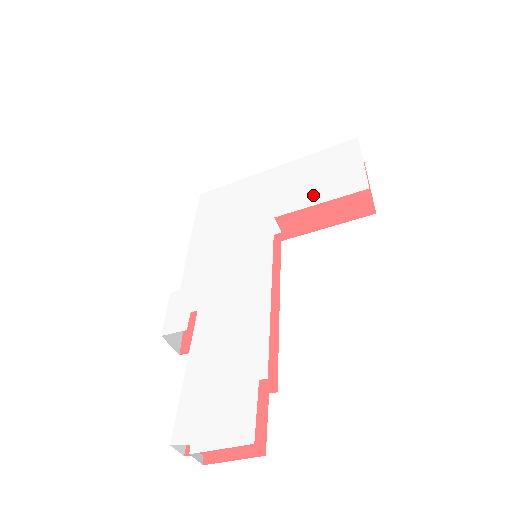
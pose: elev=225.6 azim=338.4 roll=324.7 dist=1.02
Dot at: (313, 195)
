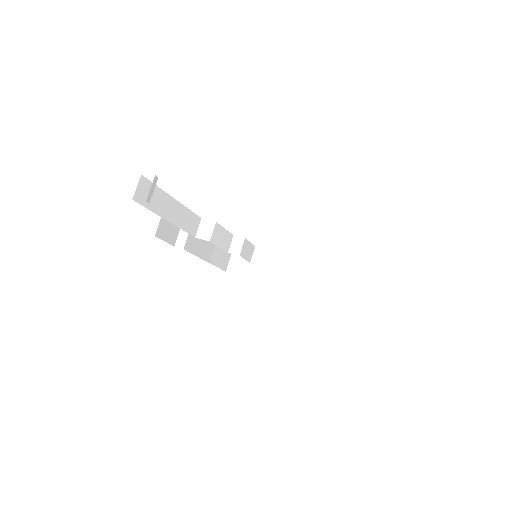
Dot at: occluded
